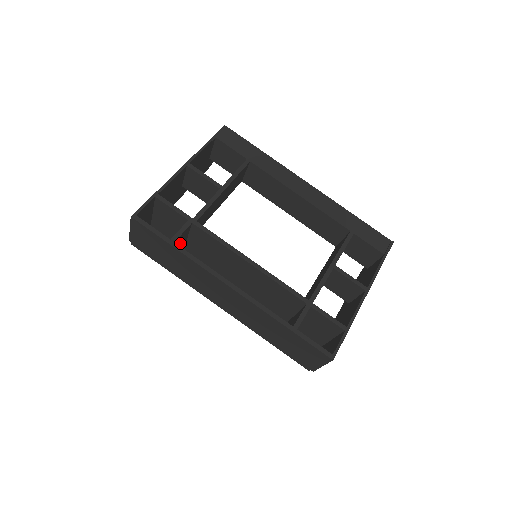
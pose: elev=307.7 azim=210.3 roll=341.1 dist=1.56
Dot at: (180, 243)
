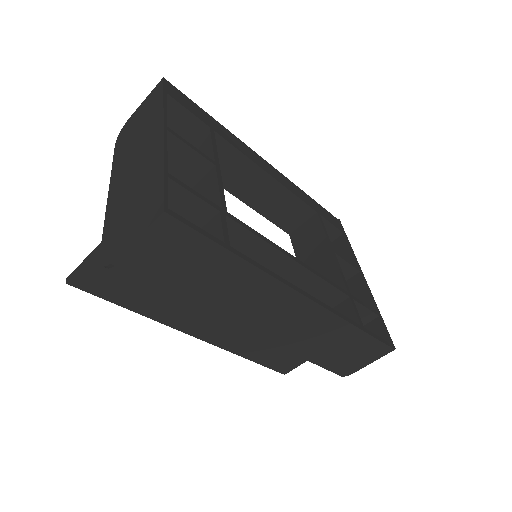
Dot at: occluded
